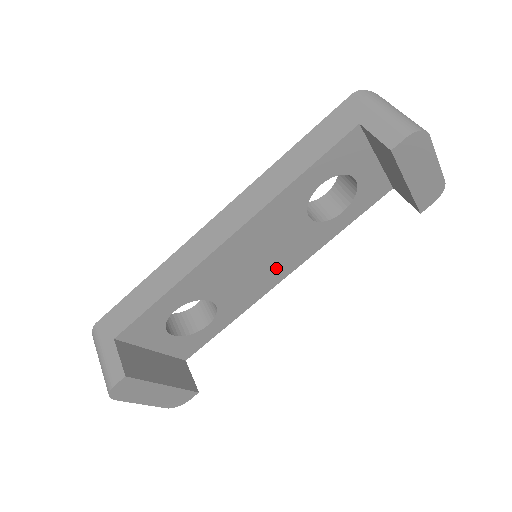
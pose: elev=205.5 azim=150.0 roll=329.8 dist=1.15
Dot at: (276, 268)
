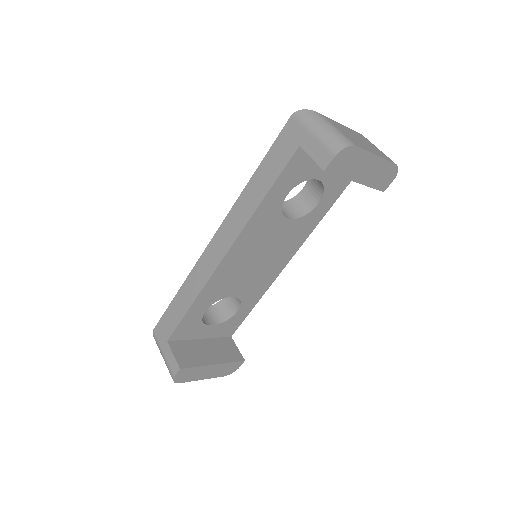
Dot at: (277, 259)
